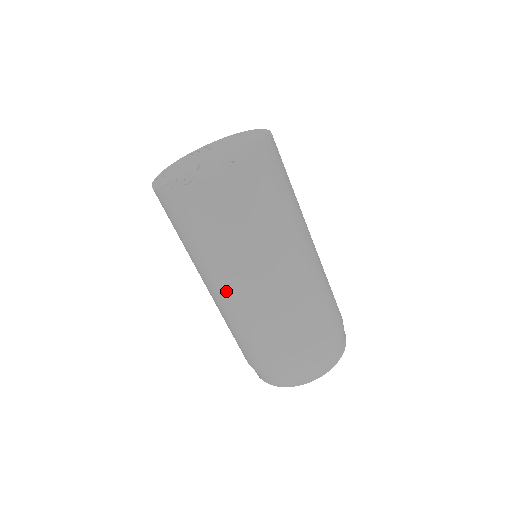
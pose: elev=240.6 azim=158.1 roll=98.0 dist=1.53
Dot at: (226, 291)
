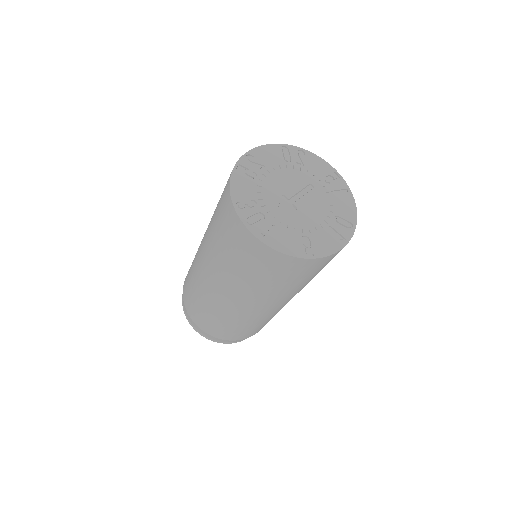
Dot at: (216, 284)
